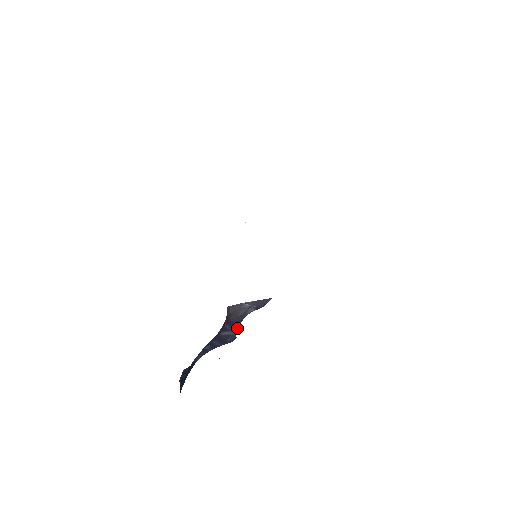
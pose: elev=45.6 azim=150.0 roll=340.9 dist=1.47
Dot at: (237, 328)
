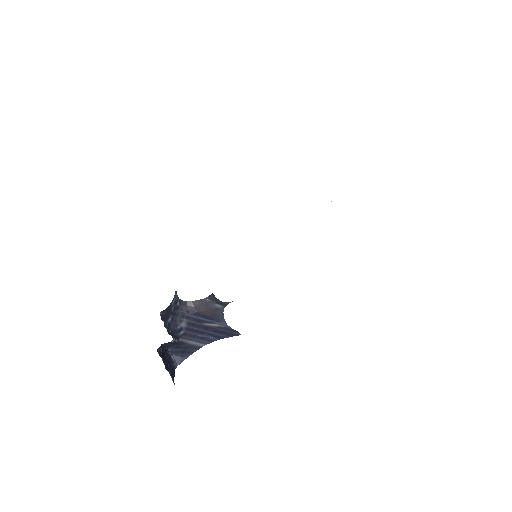
Dot at: occluded
